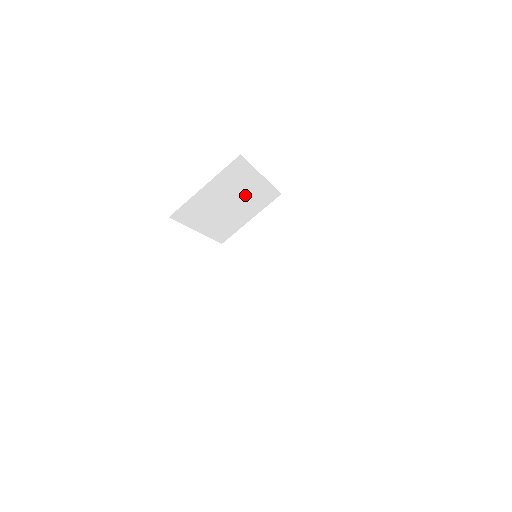
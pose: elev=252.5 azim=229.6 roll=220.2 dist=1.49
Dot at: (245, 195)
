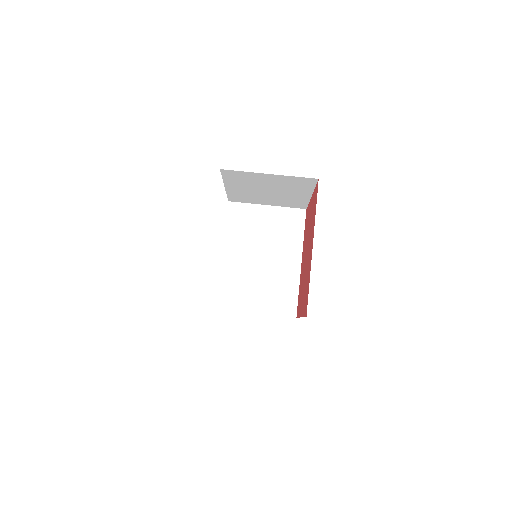
Dot at: (285, 194)
